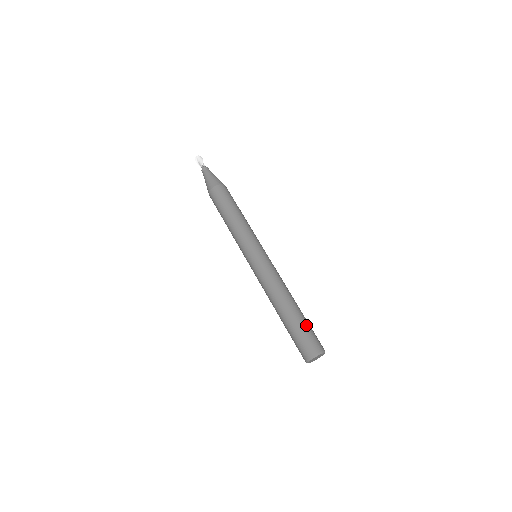
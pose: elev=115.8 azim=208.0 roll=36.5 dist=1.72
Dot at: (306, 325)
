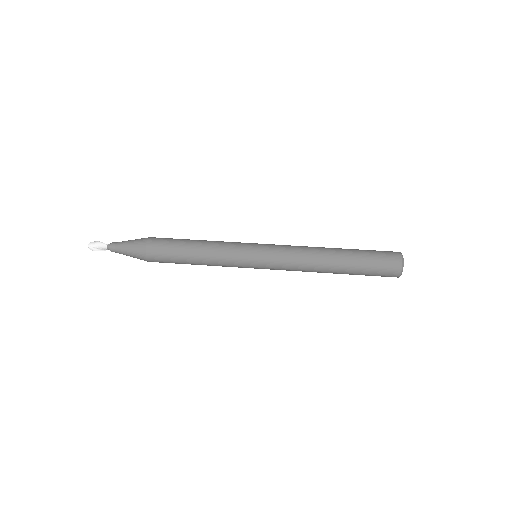
Dot at: (366, 251)
